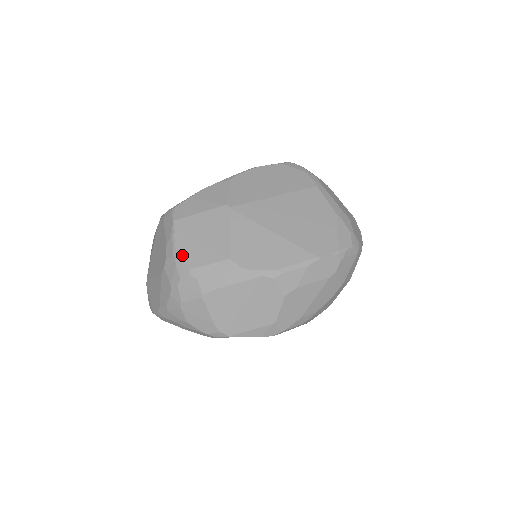
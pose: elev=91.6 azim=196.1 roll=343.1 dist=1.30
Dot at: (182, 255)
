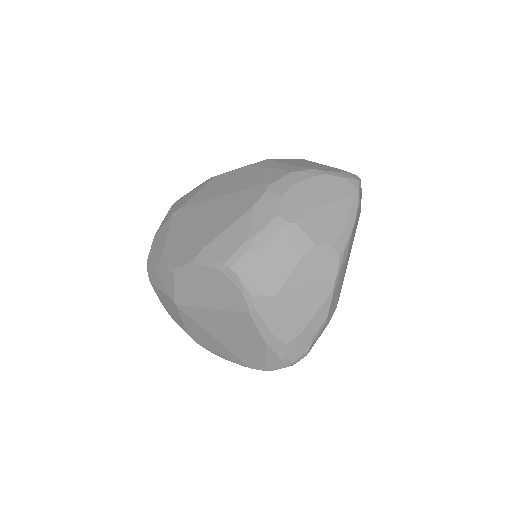
Dot at: (164, 306)
